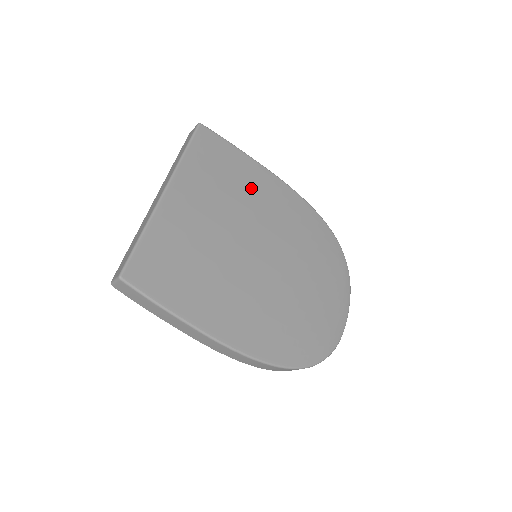
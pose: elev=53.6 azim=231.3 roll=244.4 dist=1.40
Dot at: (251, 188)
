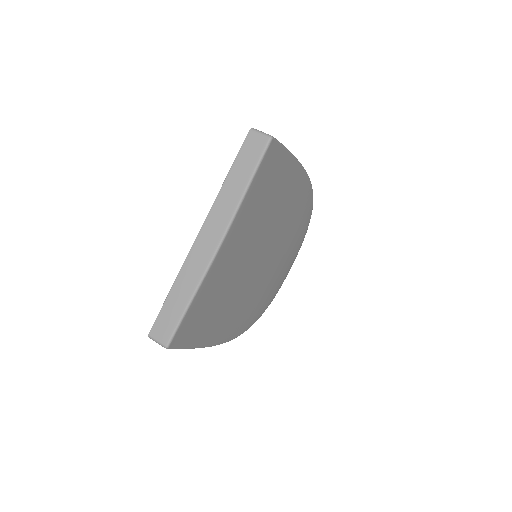
Dot at: (281, 197)
